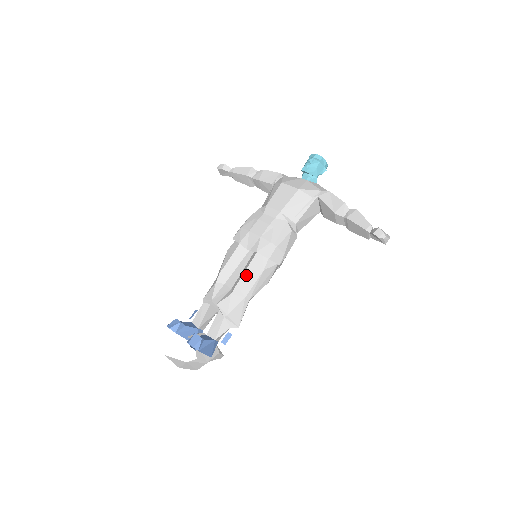
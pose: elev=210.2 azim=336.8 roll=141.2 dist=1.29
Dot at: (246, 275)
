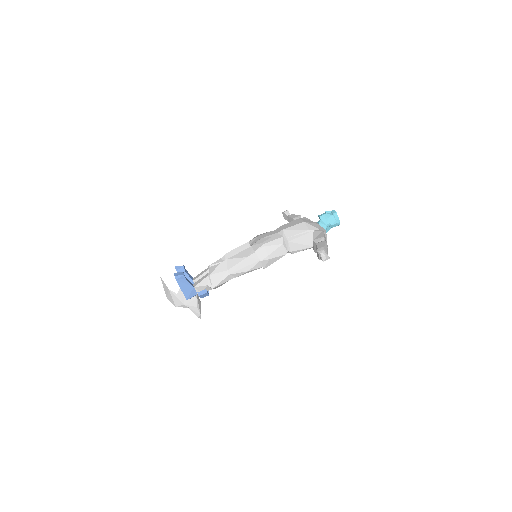
Dot at: (236, 256)
